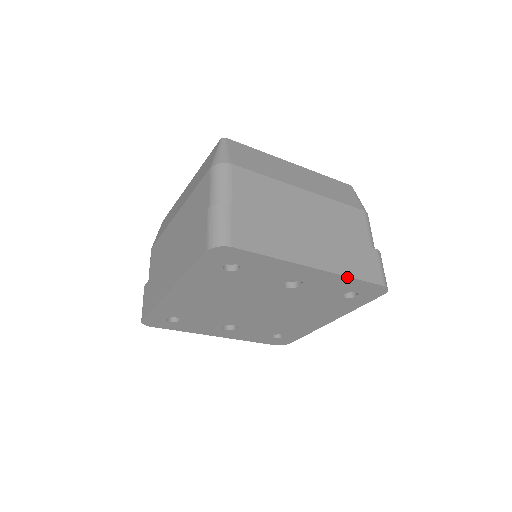
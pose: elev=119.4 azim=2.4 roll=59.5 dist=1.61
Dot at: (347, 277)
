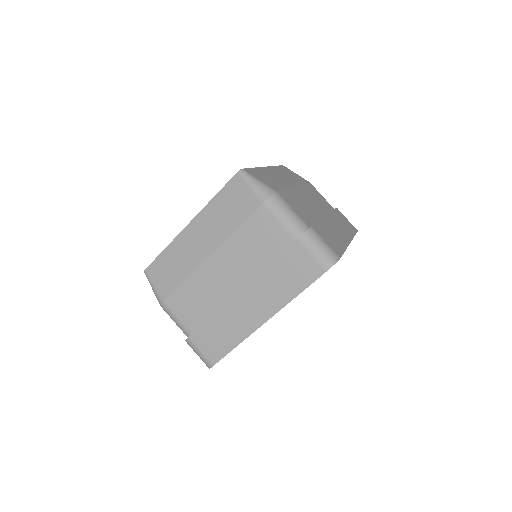
Dot at: (353, 237)
